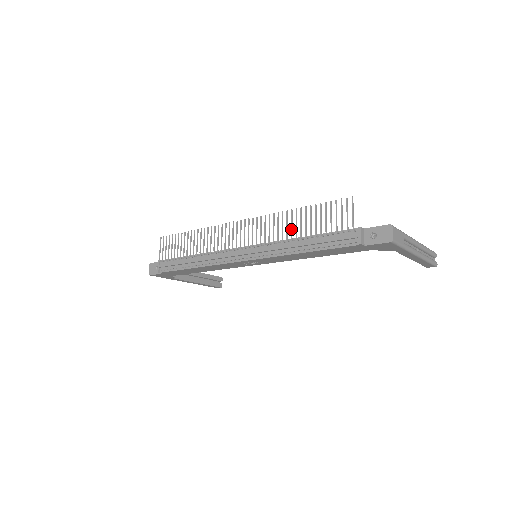
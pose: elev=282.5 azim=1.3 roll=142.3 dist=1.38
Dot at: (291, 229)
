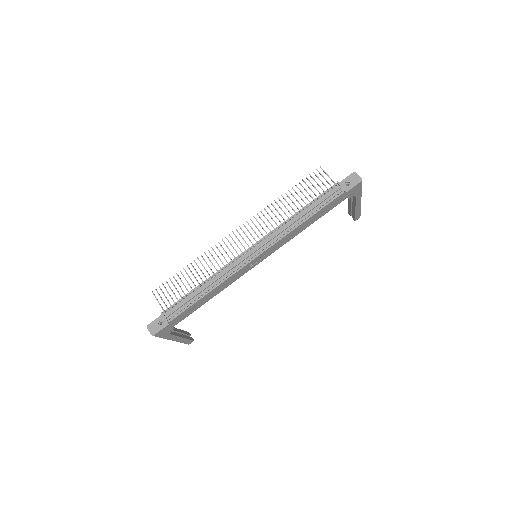
Dot at: occluded
